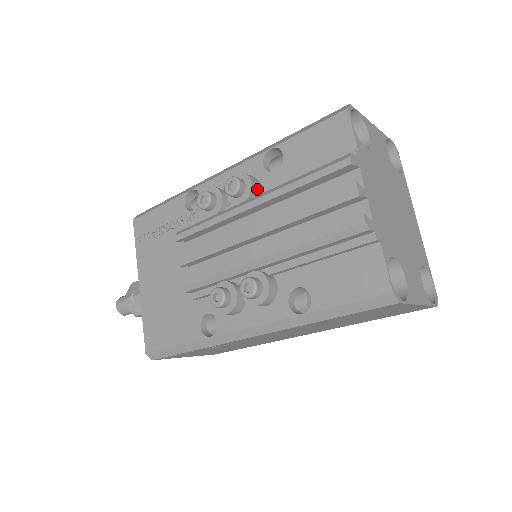
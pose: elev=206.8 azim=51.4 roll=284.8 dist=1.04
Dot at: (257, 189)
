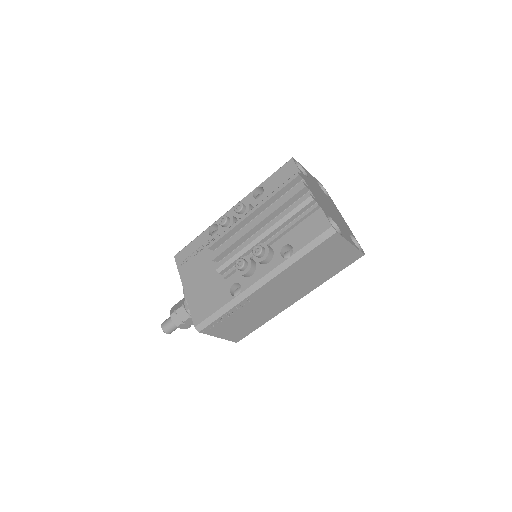
Dot at: (252, 208)
